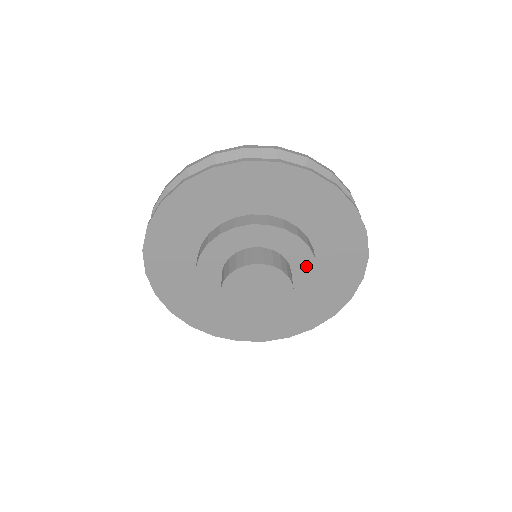
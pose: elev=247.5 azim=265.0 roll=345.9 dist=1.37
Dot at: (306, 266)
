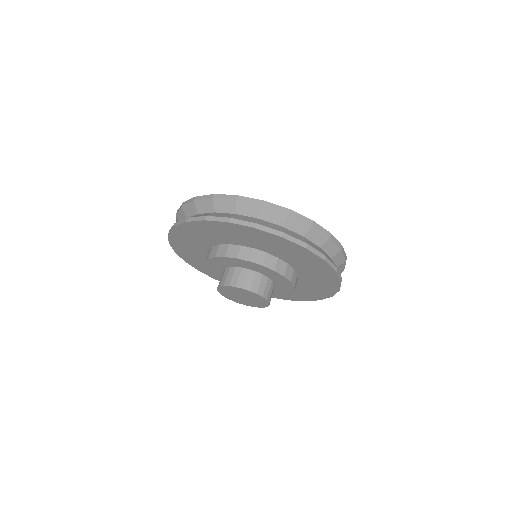
Dot at: (286, 290)
